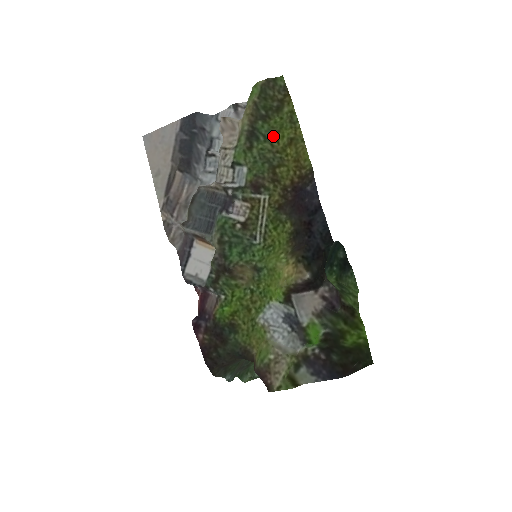
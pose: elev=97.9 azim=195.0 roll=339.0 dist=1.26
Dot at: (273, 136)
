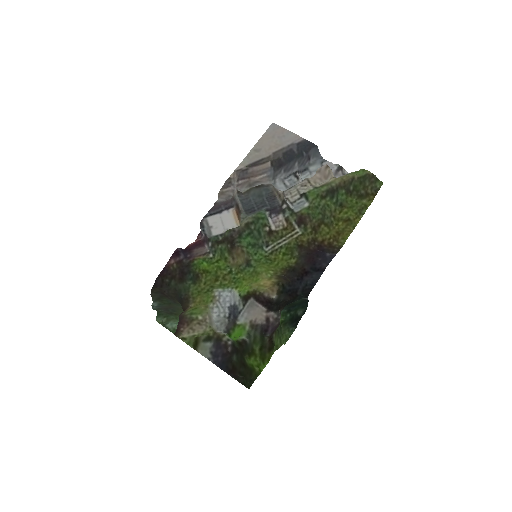
Dot at: (341, 206)
